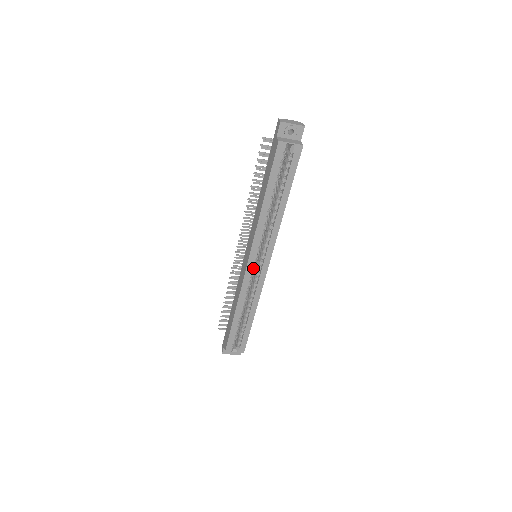
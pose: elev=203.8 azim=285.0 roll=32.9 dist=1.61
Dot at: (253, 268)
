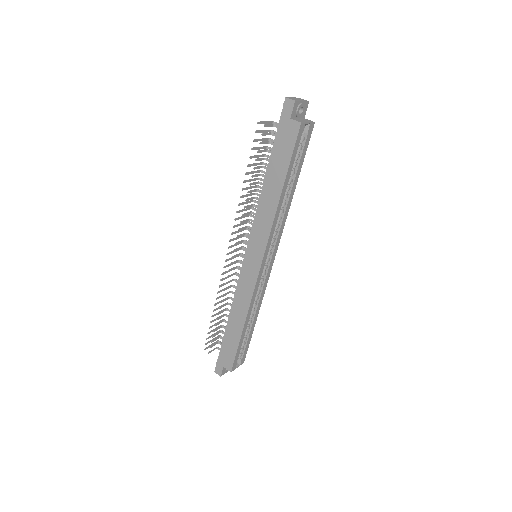
Dot at: (262, 270)
